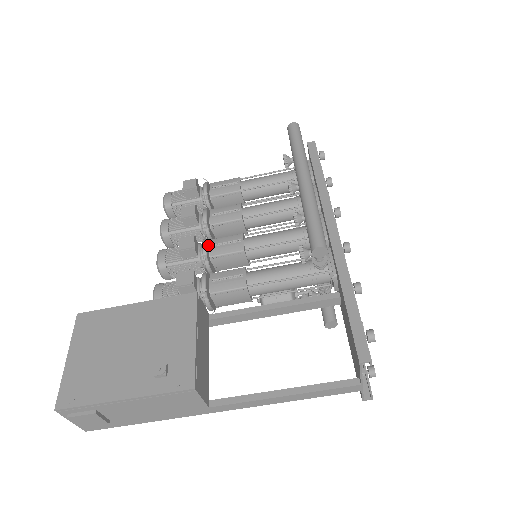
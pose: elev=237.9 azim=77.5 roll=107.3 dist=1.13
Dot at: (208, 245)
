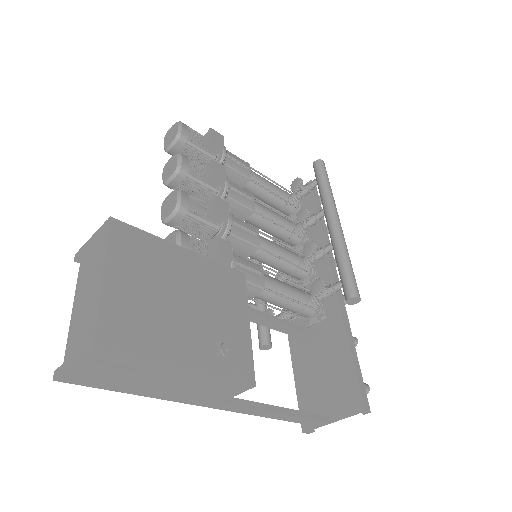
Dot at: occluded
